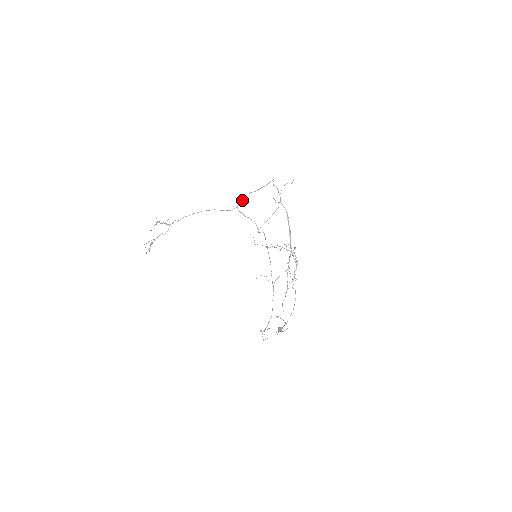
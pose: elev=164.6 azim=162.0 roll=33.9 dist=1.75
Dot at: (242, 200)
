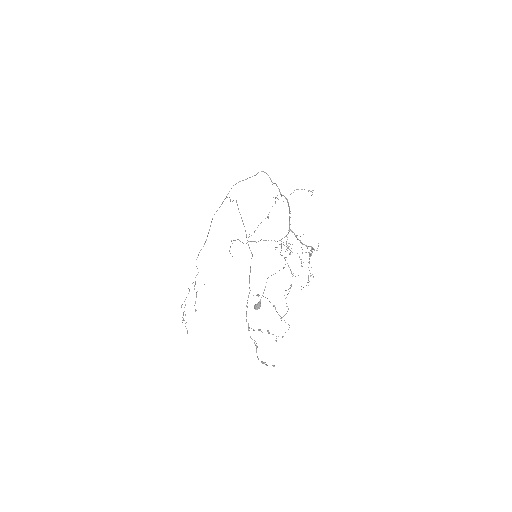
Dot at: (227, 194)
